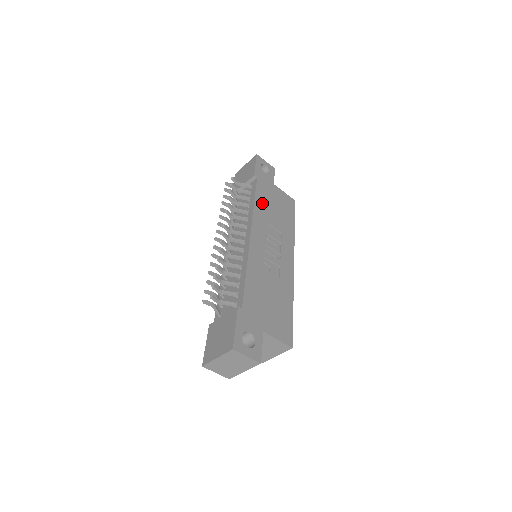
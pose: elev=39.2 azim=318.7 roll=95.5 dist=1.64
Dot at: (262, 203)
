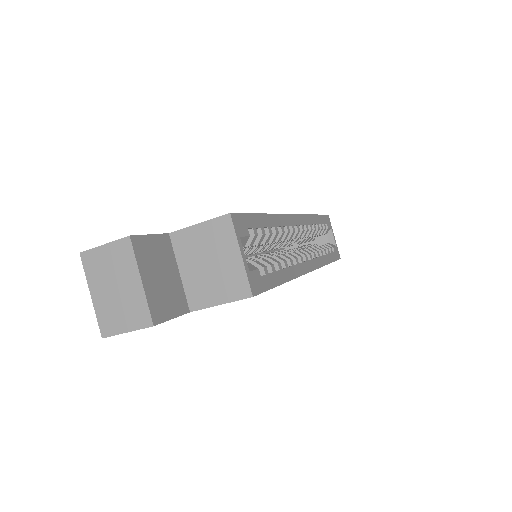
Dot at: occluded
